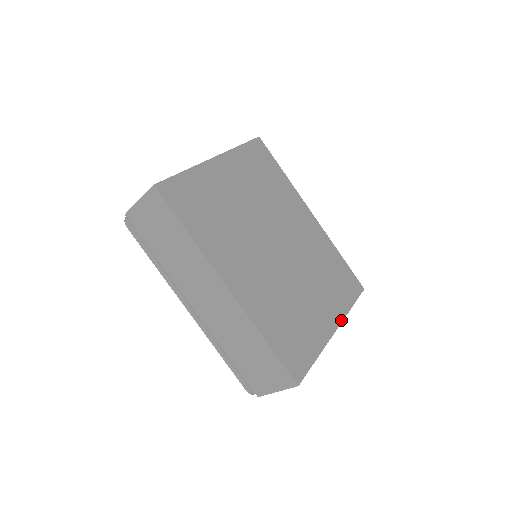
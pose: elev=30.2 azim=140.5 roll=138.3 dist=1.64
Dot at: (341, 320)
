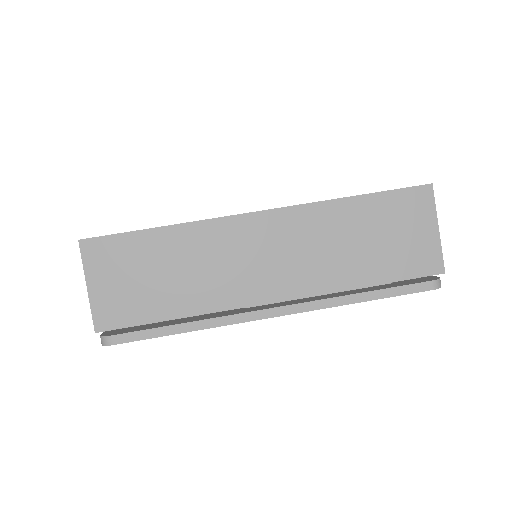
Dot at: occluded
